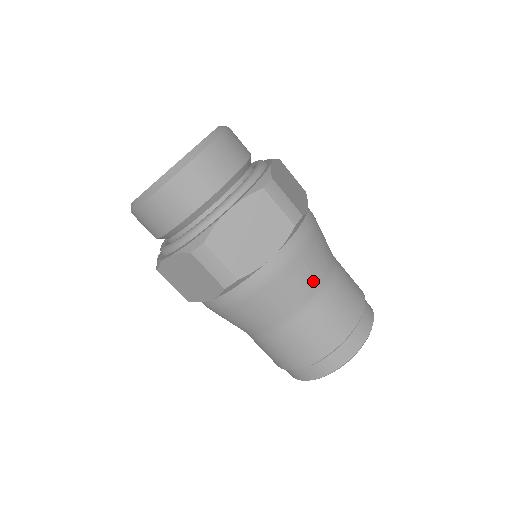
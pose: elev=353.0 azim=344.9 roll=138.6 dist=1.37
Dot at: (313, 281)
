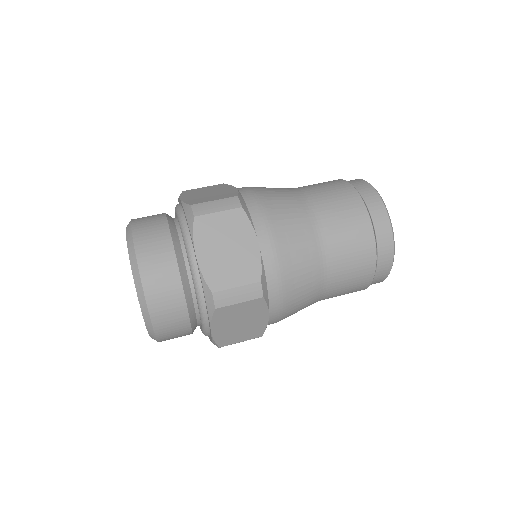
Dot at: (313, 284)
